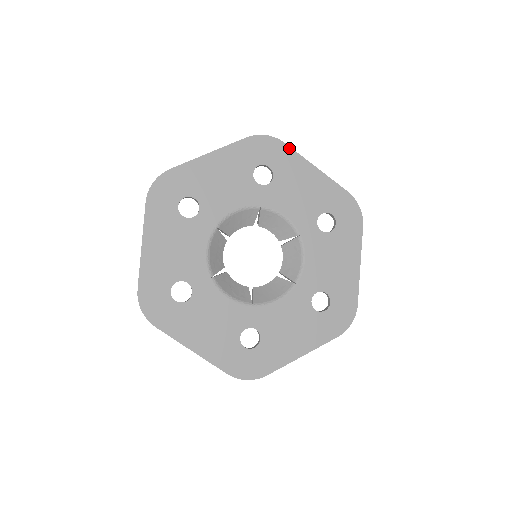
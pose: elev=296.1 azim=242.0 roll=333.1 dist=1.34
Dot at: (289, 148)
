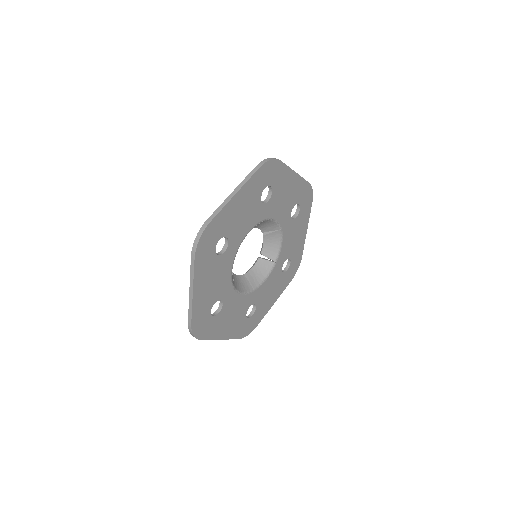
Dot at: (215, 218)
